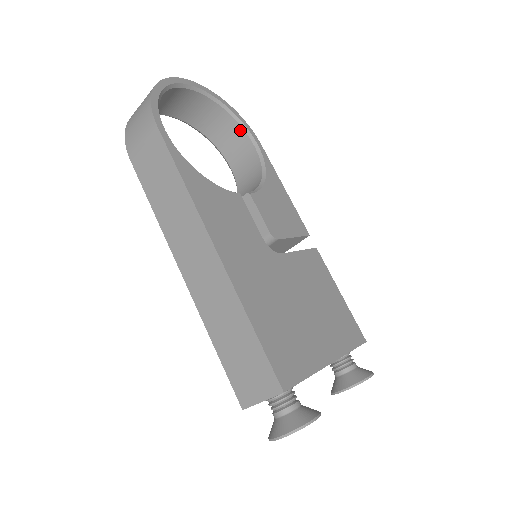
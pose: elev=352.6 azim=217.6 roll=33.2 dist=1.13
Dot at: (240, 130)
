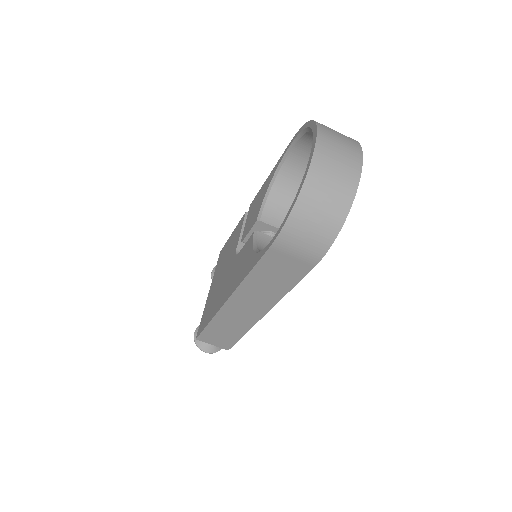
Dot at: occluded
